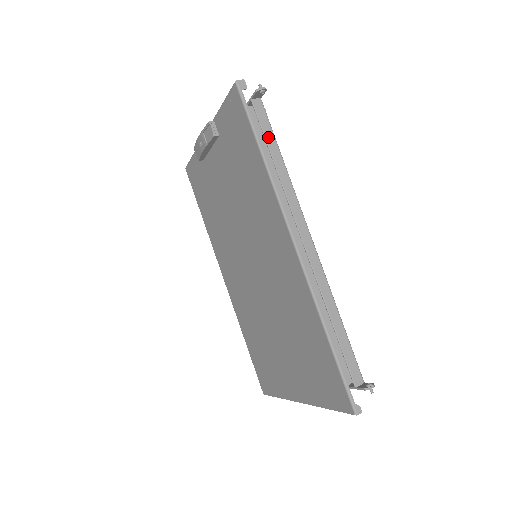
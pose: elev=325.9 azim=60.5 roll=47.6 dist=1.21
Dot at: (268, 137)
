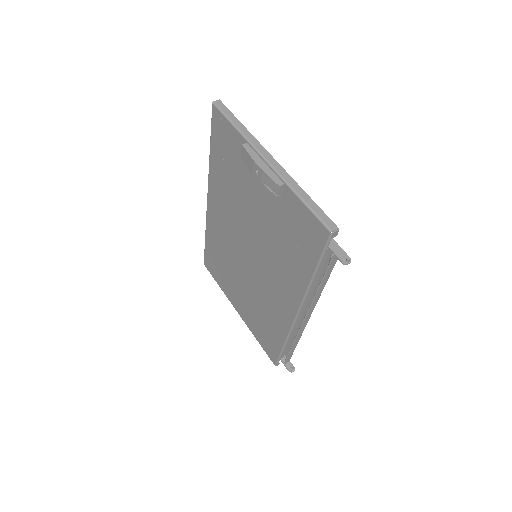
Dot at: (326, 275)
